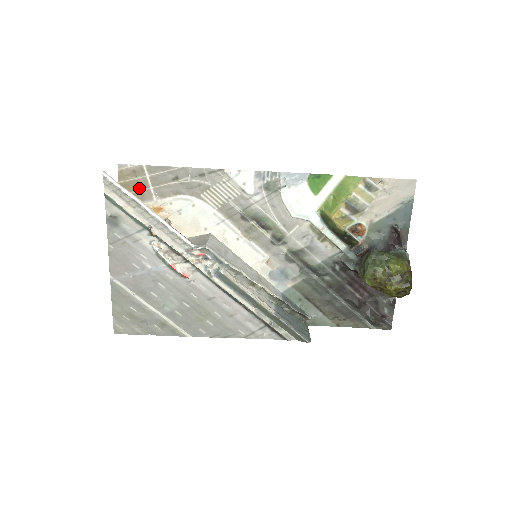
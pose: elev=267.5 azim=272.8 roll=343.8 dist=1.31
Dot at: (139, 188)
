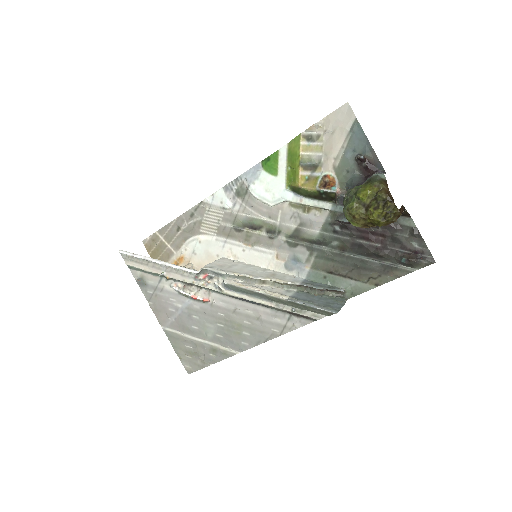
Dot at: (162, 251)
